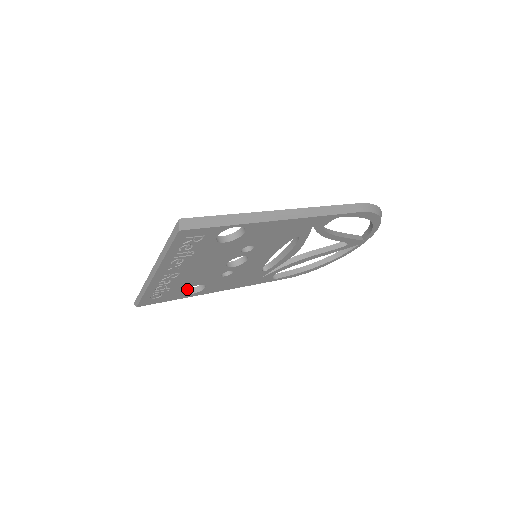
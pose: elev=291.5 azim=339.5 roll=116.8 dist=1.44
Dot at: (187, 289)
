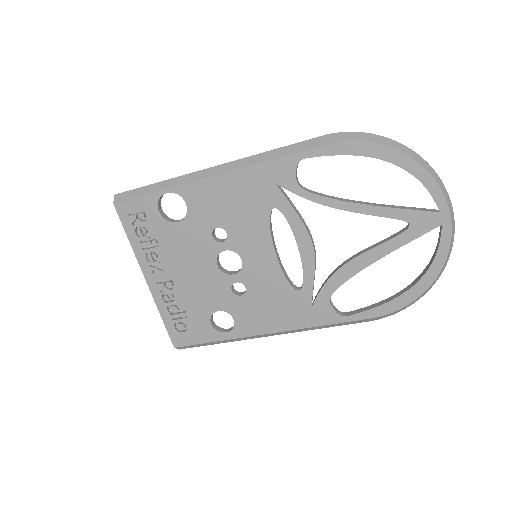
Dot at: (224, 329)
